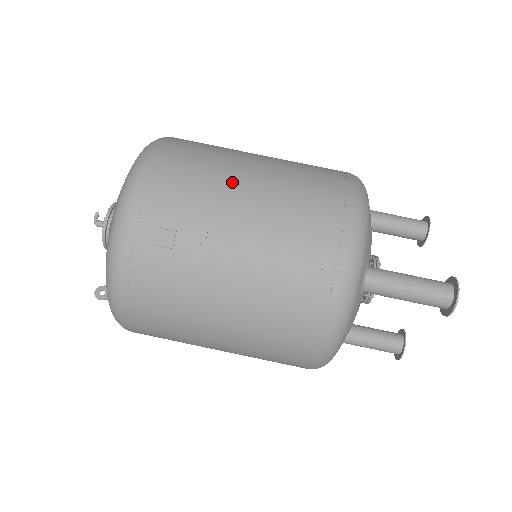
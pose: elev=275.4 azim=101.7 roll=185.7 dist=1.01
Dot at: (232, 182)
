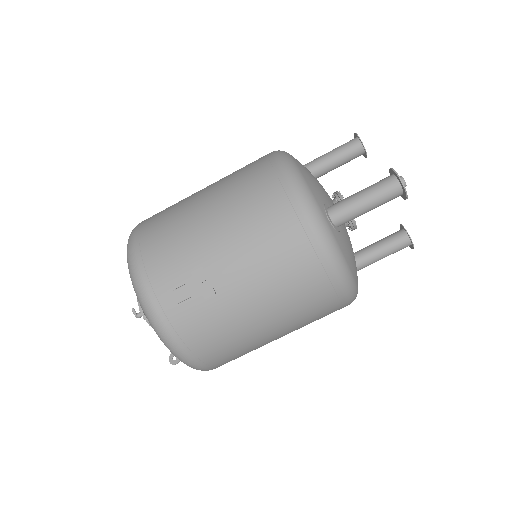
Dot at: (196, 225)
